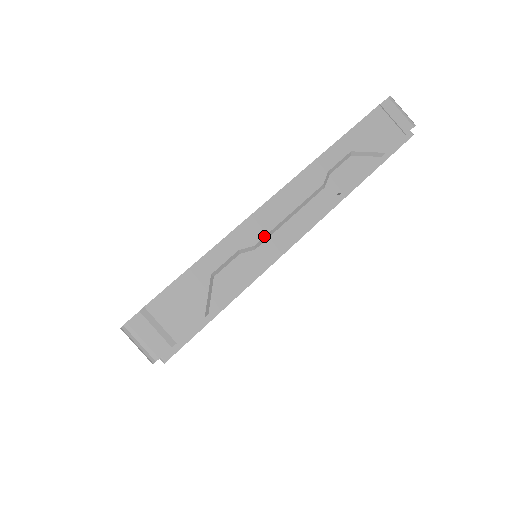
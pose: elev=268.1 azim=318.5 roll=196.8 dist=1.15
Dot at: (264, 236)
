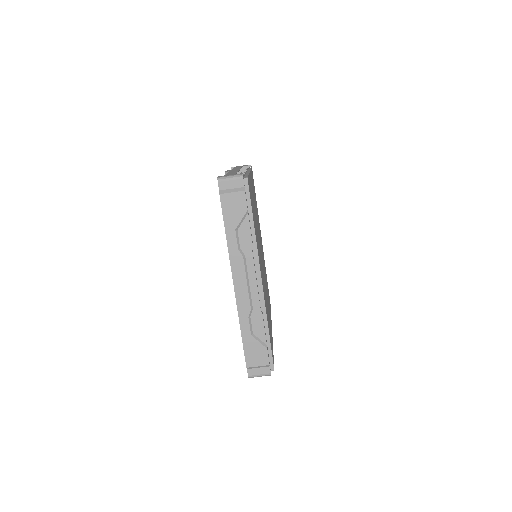
Dot at: (249, 302)
